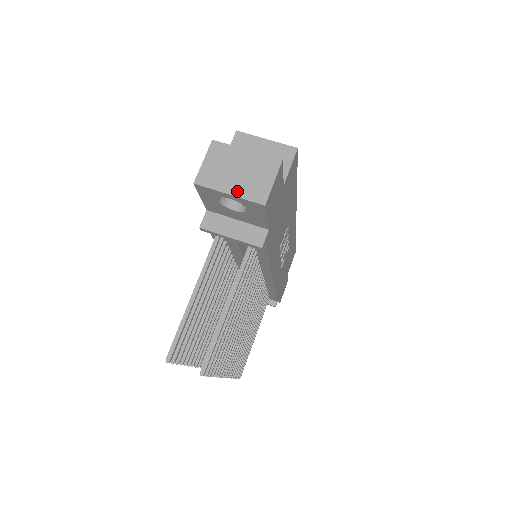
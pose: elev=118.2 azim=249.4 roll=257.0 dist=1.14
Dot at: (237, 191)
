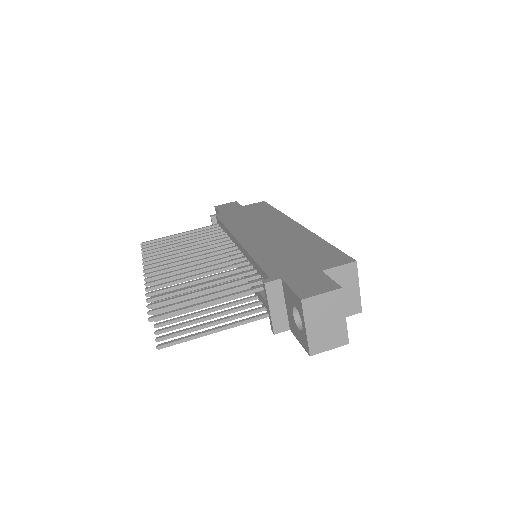
Dot at: (311, 332)
